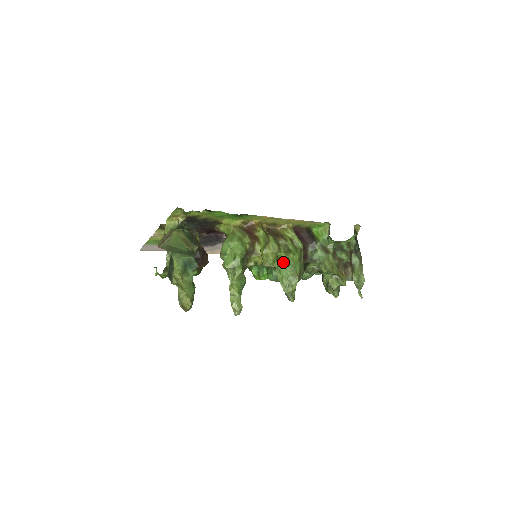
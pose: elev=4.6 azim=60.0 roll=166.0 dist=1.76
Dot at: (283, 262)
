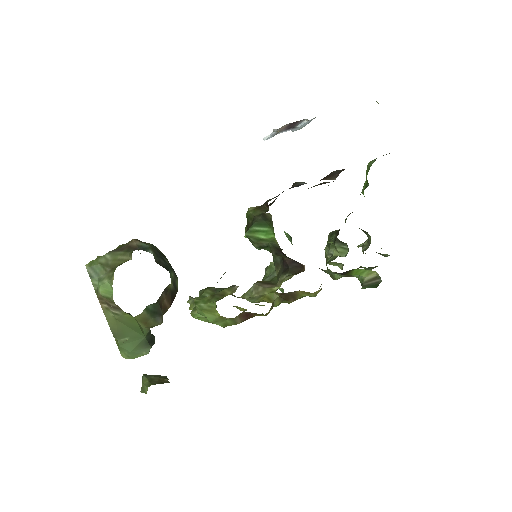
Dot at: (279, 289)
